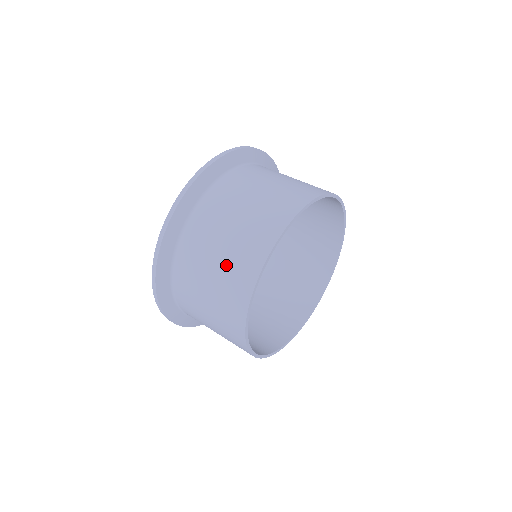
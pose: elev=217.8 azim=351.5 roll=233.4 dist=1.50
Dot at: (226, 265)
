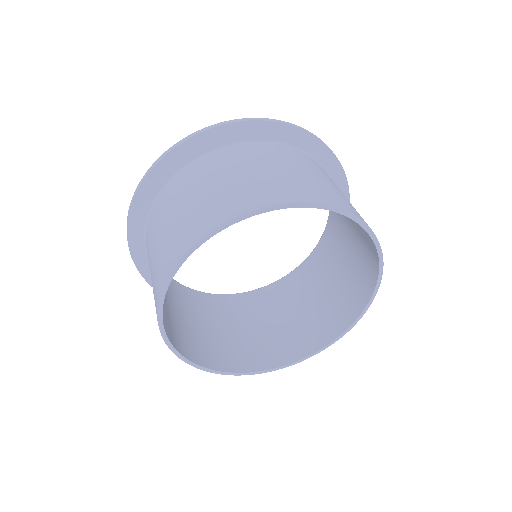
Dot at: (284, 177)
